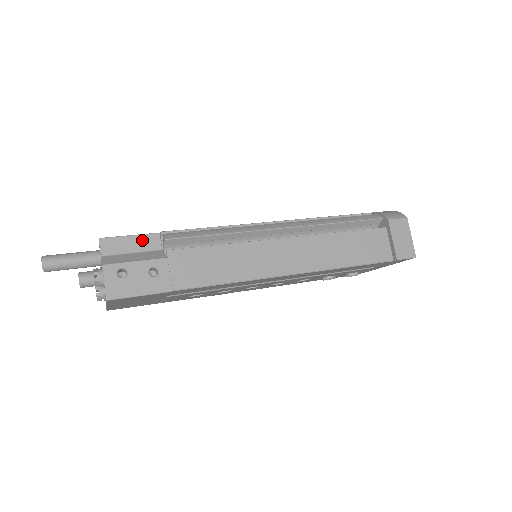
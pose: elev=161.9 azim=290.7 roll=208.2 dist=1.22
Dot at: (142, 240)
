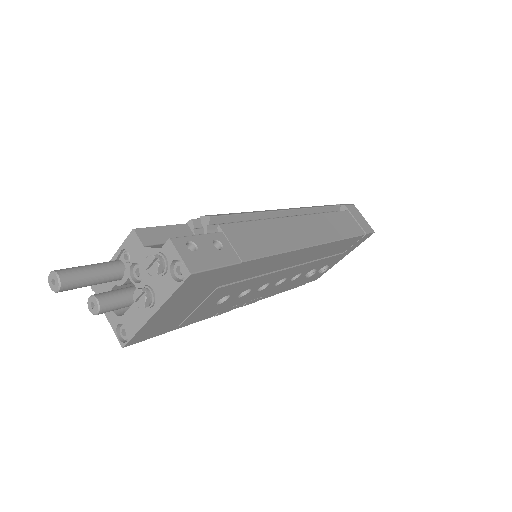
Dot at: (175, 230)
